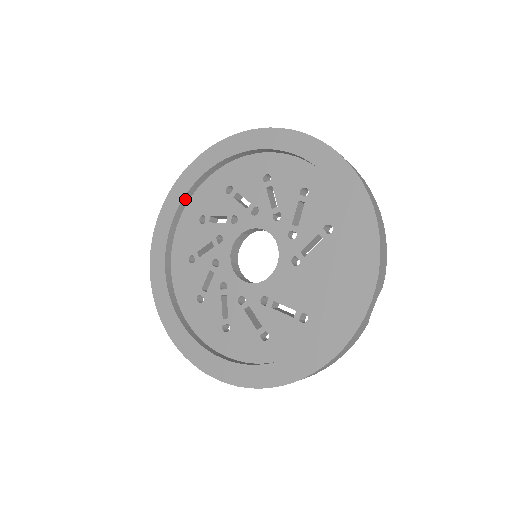
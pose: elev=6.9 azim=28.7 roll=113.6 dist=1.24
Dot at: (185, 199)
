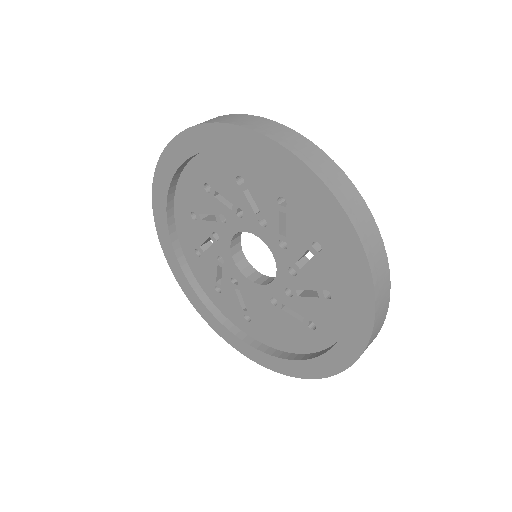
Dot at: (237, 150)
